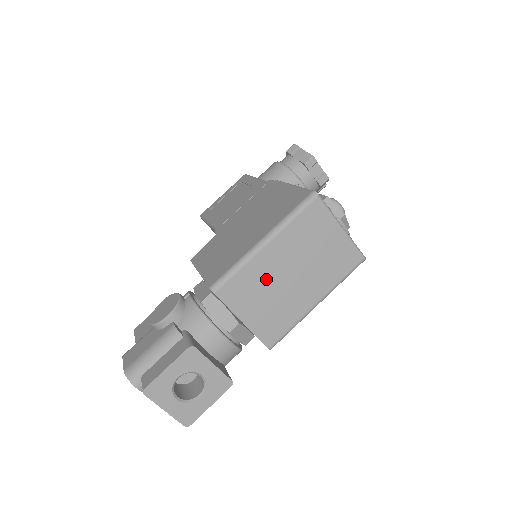
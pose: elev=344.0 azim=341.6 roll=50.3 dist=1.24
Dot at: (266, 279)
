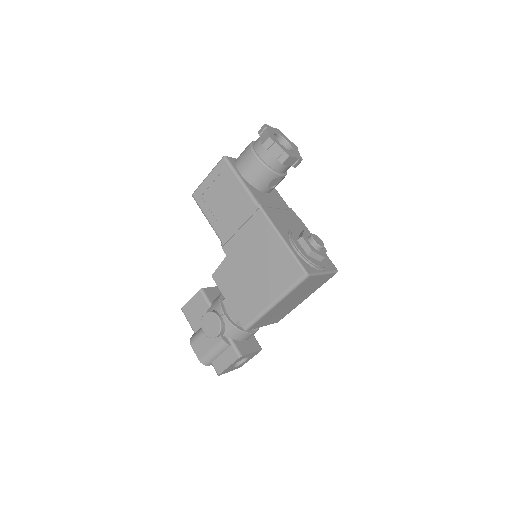
Dot at: (276, 311)
